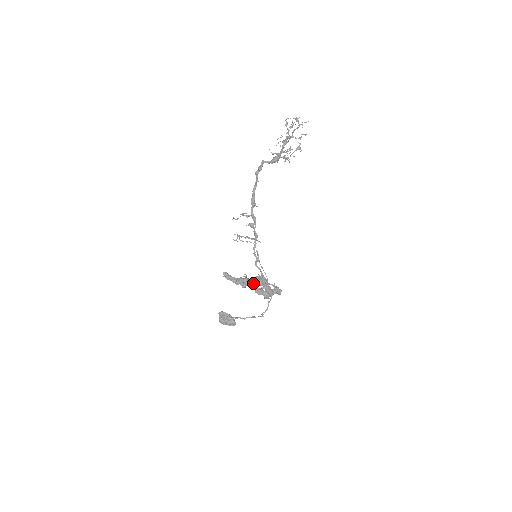
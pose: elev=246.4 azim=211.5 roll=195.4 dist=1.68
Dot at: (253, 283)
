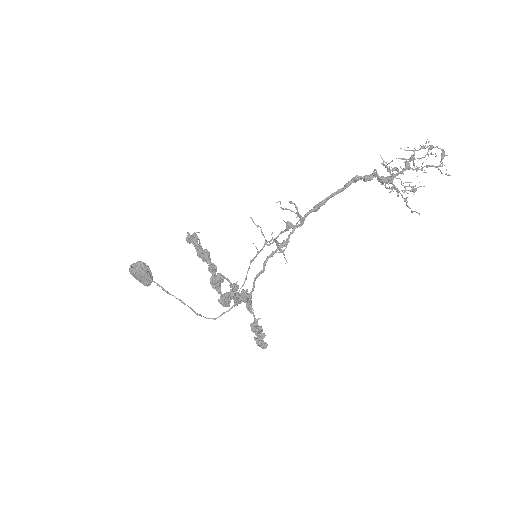
Dot at: (214, 265)
